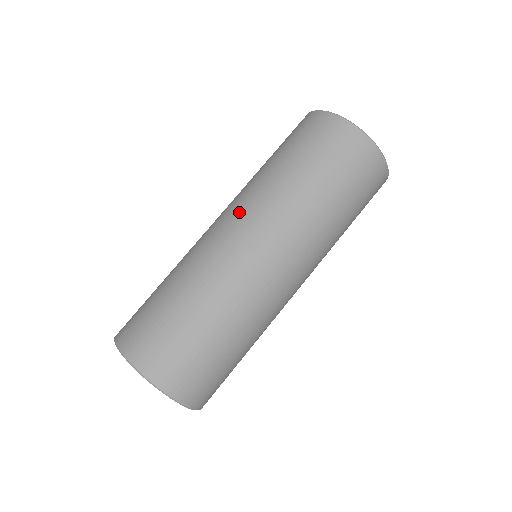
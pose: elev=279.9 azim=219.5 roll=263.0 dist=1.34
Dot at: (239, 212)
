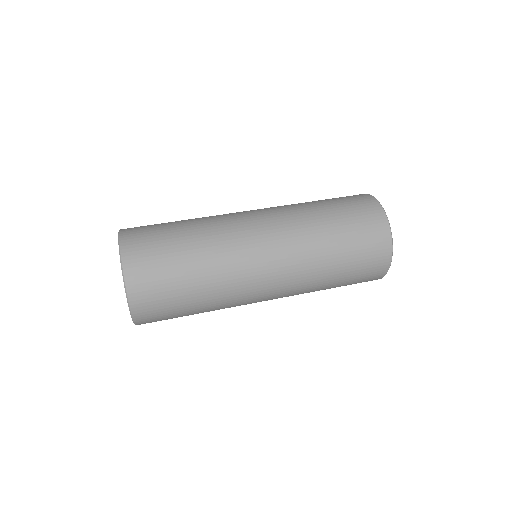
Dot at: (264, 209)
